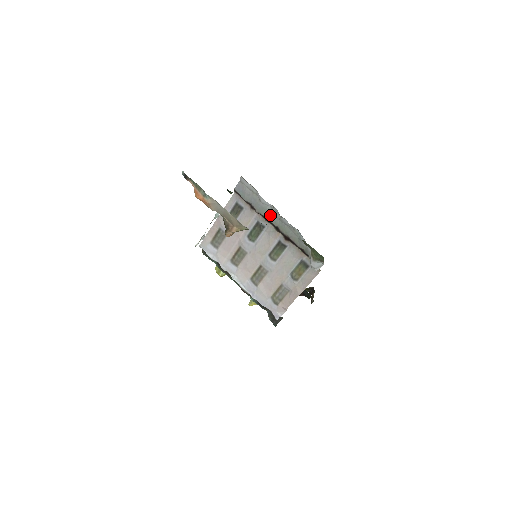
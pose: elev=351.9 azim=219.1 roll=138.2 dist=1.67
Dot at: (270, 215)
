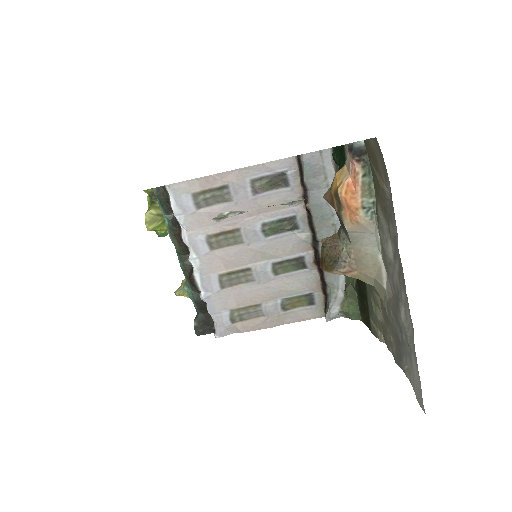
Dot at: (322, 223)
